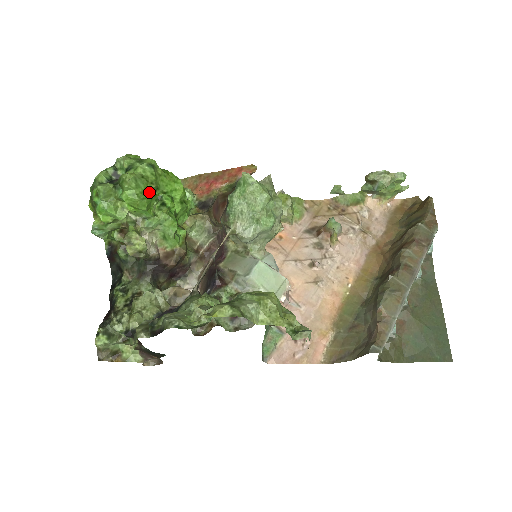
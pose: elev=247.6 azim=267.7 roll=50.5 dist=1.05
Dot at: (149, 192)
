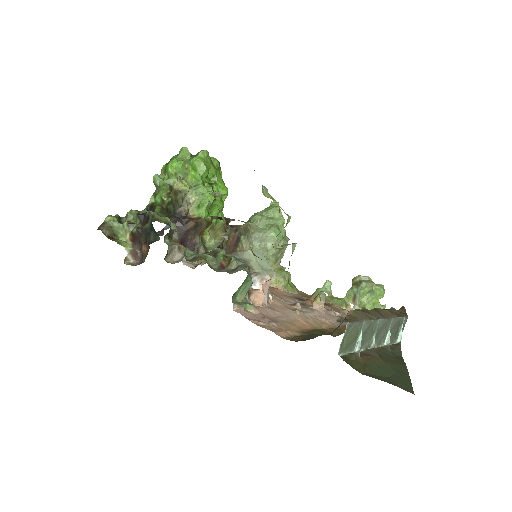
Dot at: (210, 170)
